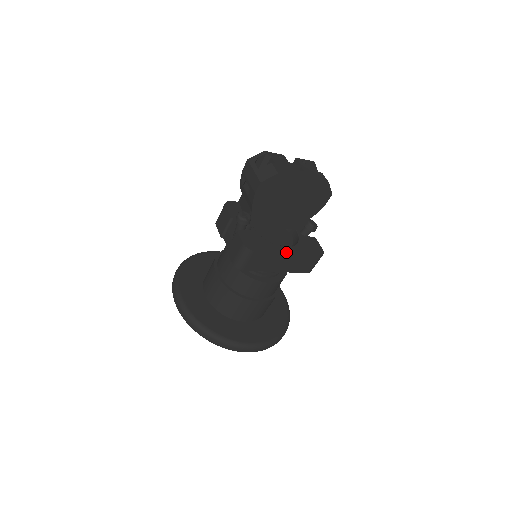
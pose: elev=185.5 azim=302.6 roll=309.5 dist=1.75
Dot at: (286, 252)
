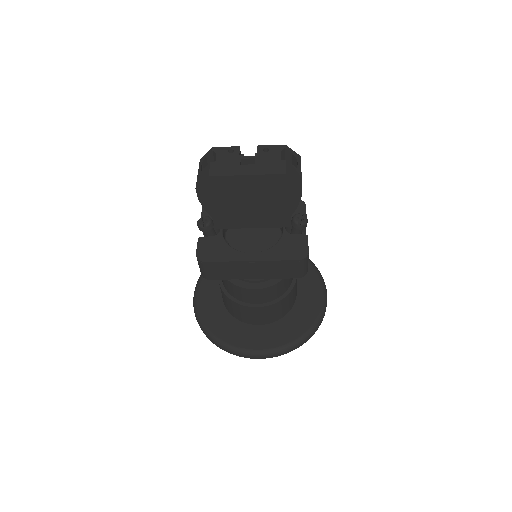
Dot at: (248, 260)
